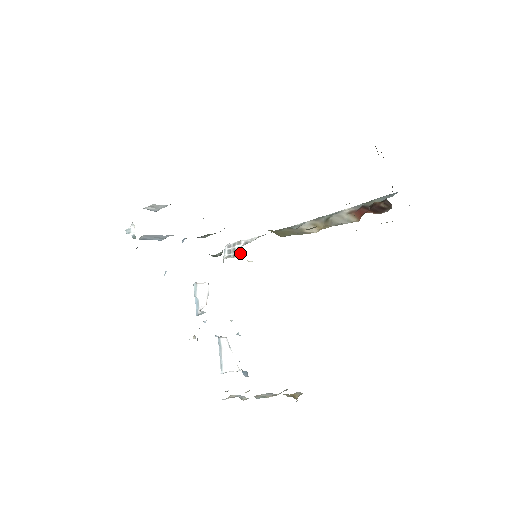
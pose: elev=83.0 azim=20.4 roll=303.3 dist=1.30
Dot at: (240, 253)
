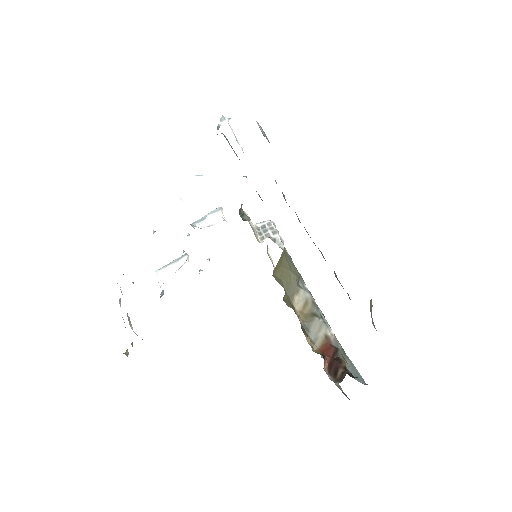
Dot at: (264, 238)
